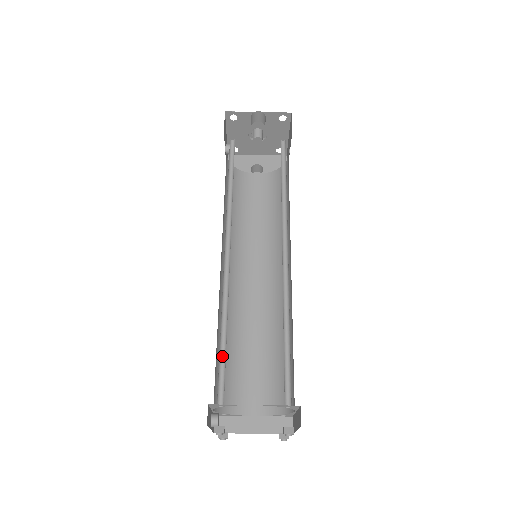
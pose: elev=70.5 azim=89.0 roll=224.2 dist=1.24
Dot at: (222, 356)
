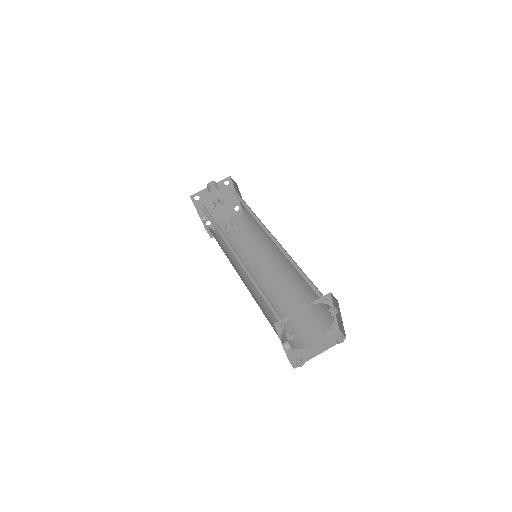
Dot at: (267, 303)
